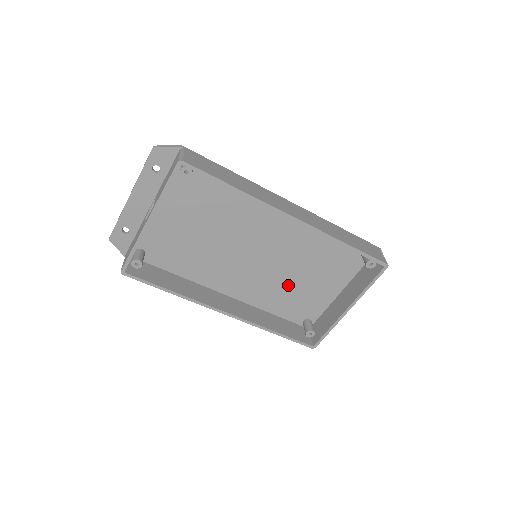
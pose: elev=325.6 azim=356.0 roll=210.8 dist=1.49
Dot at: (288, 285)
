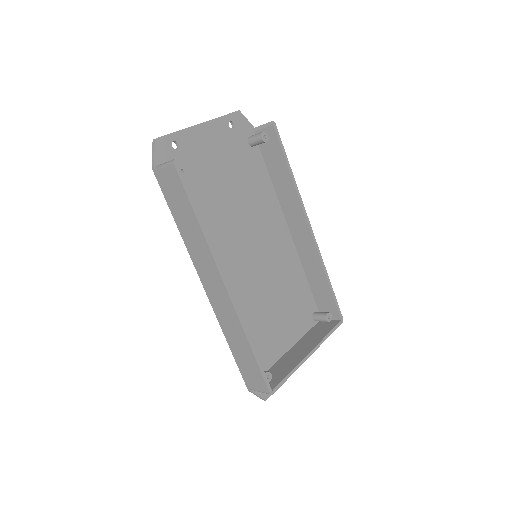
Dot at: (259, 312)
